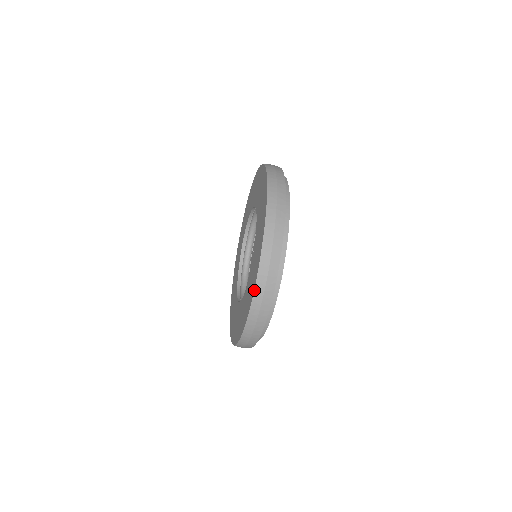
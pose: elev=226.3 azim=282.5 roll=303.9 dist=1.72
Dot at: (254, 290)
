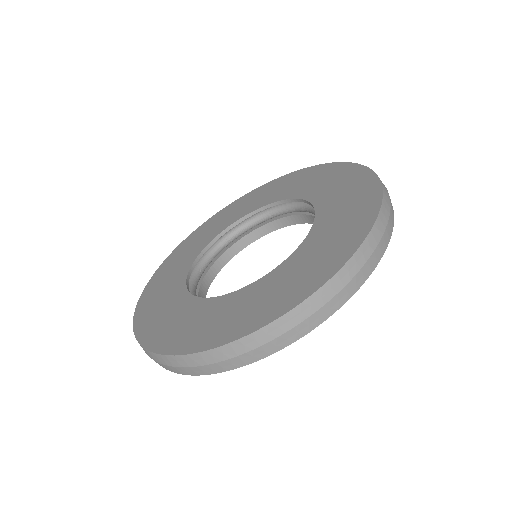
Dot at: (206, 350)
